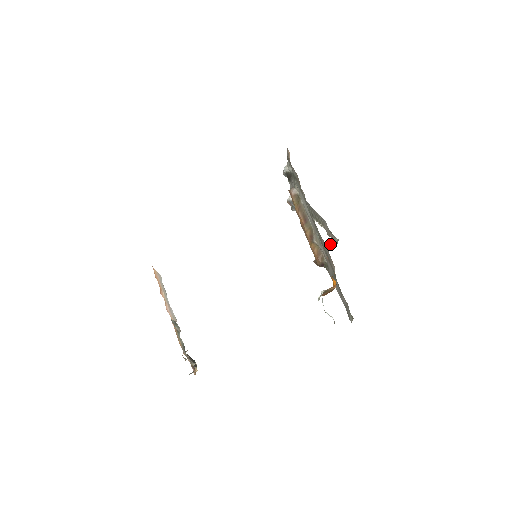
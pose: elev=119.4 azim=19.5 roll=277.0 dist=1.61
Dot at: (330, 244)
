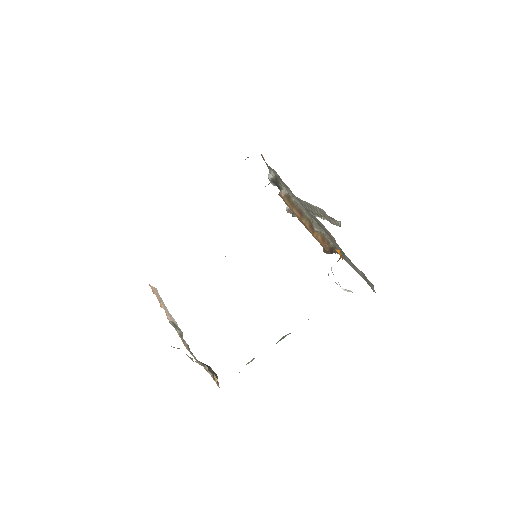
Dot at: occluded
